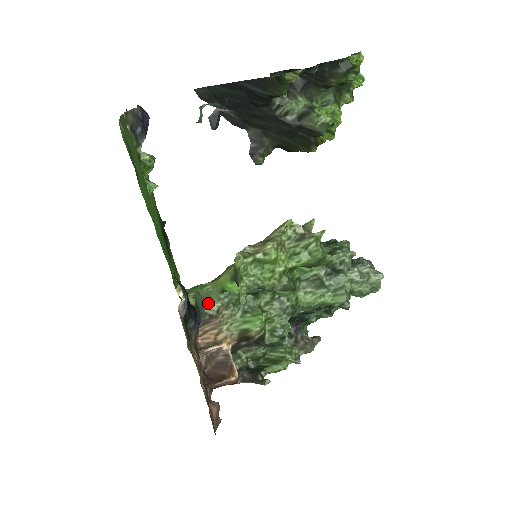
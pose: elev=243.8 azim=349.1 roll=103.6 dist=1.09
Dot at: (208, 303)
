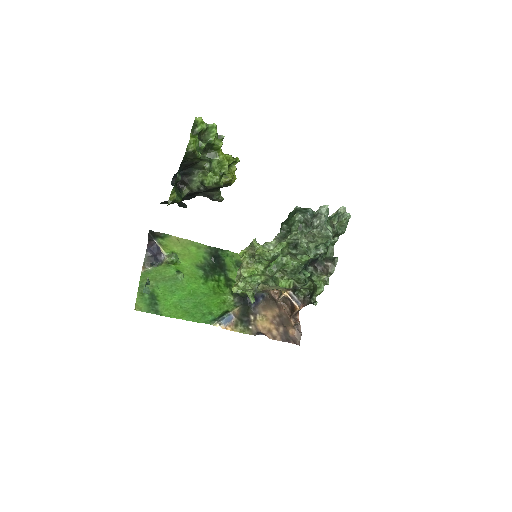
Dot at: occluded
